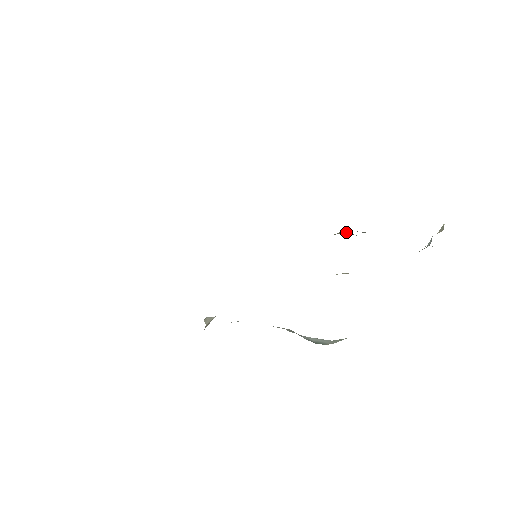
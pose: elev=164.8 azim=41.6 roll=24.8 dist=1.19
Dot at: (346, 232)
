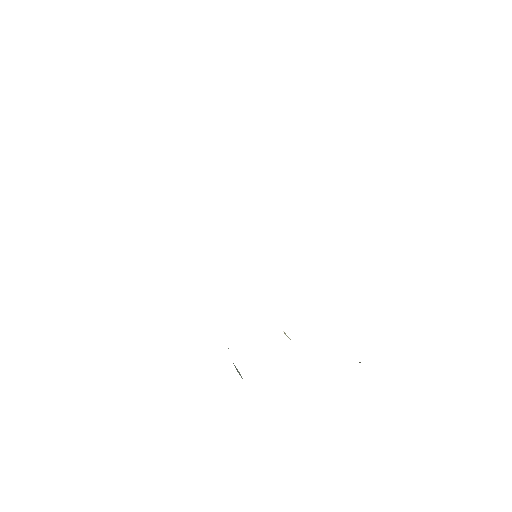
Dot at: occluded
